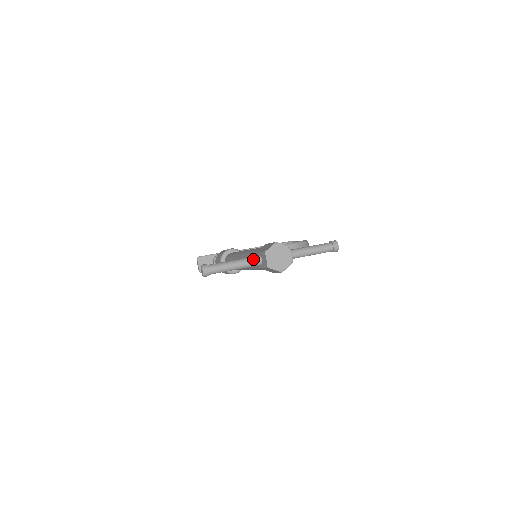
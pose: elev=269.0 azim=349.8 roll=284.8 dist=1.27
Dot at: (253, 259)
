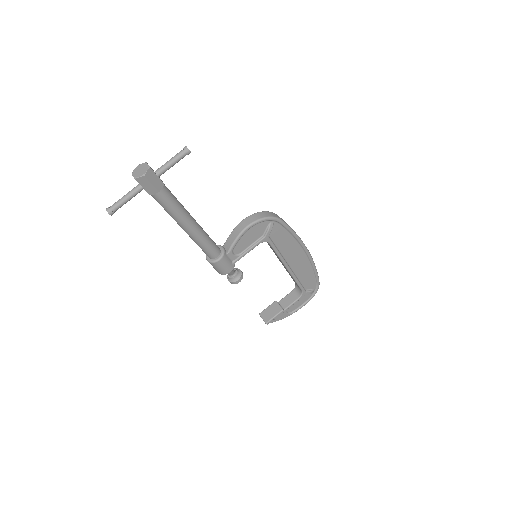
Dot at: (135, 187)
